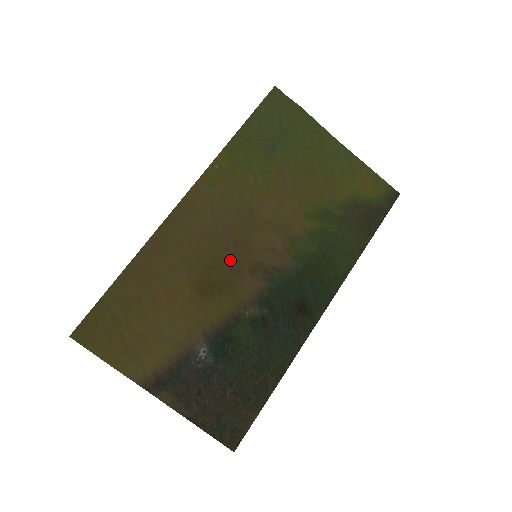
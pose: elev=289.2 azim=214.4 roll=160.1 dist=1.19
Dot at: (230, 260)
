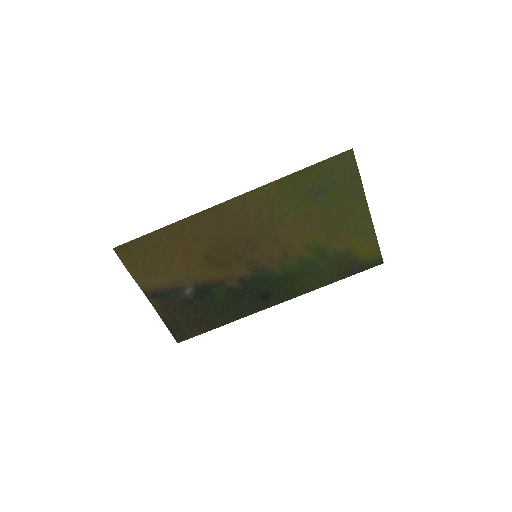
Dot at: (237, 251)
